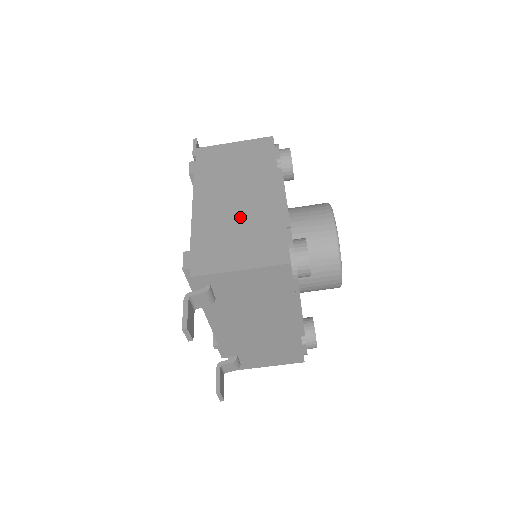
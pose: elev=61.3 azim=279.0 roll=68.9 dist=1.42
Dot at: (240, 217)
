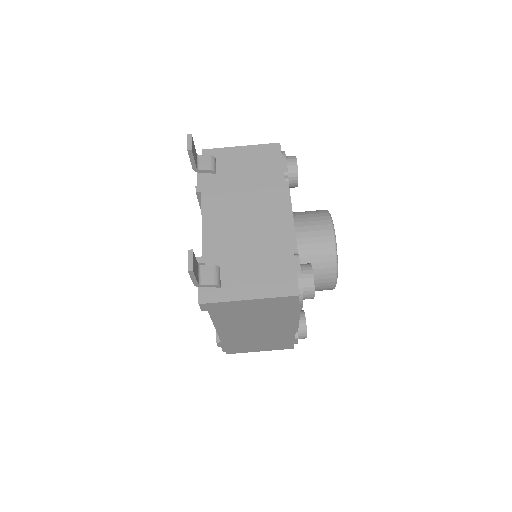
Dot at: occluded
